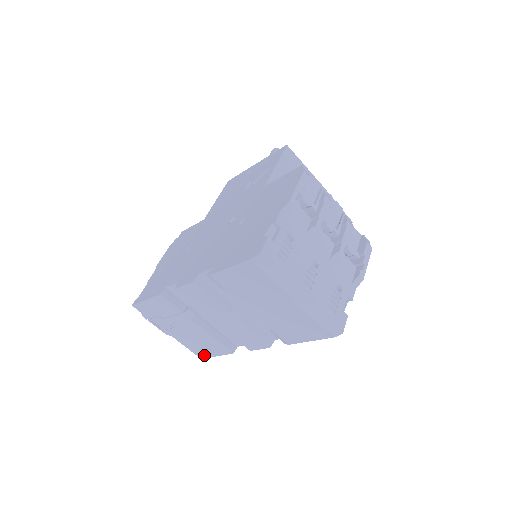
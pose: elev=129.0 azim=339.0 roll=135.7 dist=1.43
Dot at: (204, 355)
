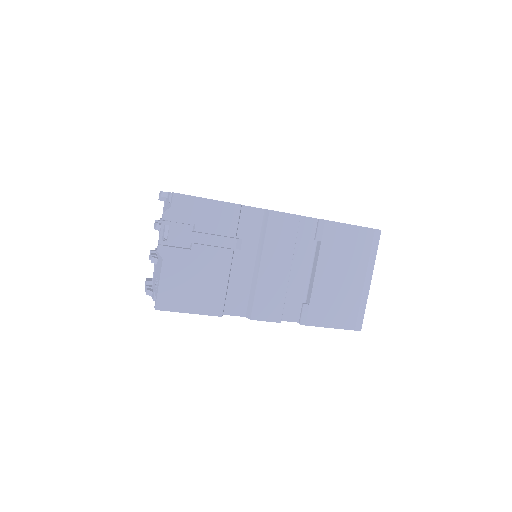
Dot at: (170, 305)
